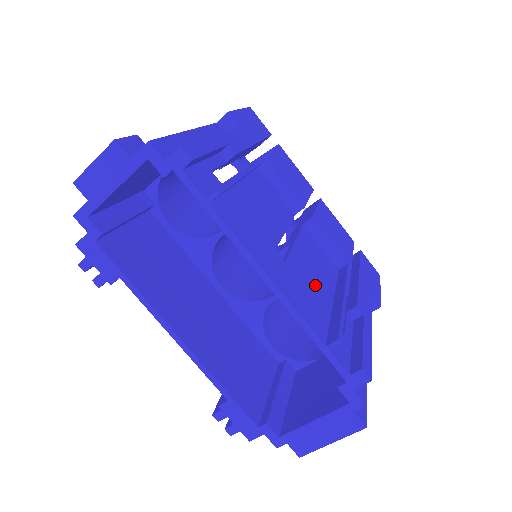
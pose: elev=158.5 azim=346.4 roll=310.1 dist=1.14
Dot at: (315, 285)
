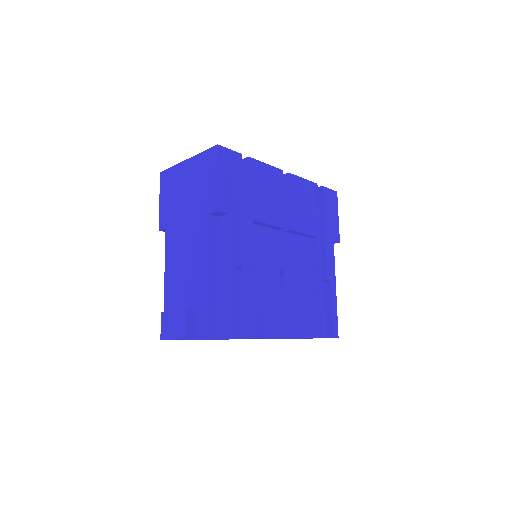
Dot at: (303, 293)
